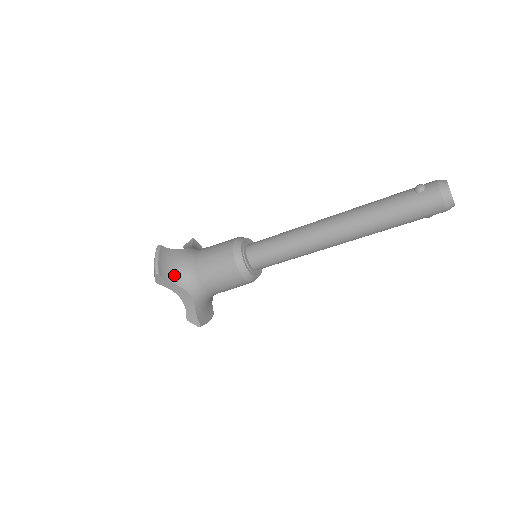
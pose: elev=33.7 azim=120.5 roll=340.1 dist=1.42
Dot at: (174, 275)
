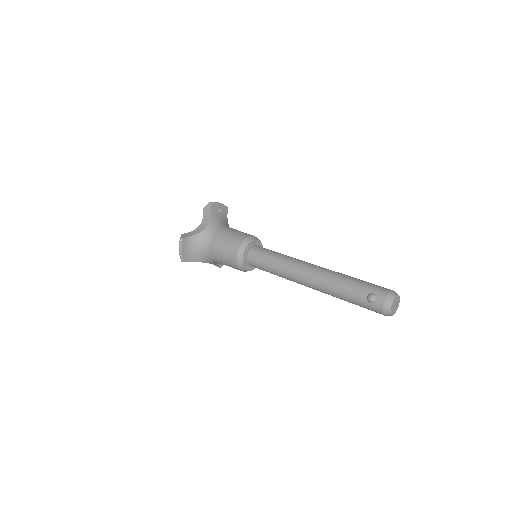
Dot at: (195, 257)
